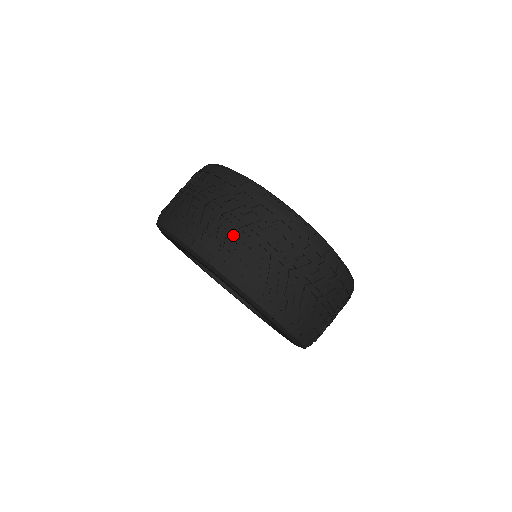
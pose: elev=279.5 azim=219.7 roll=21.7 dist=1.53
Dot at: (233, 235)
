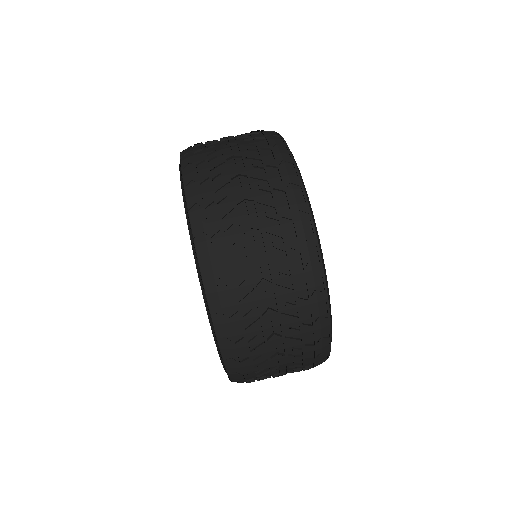
Dot at: (264, 343)
